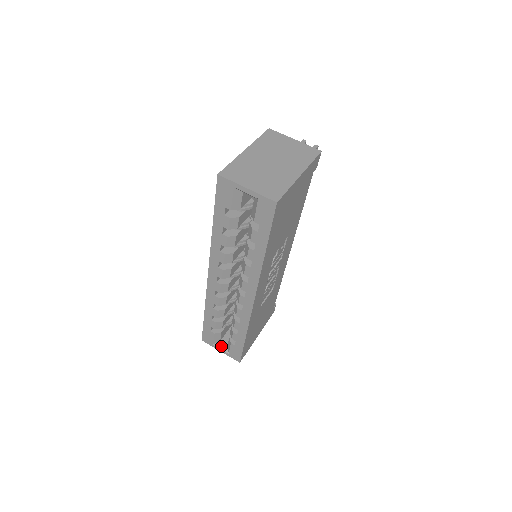
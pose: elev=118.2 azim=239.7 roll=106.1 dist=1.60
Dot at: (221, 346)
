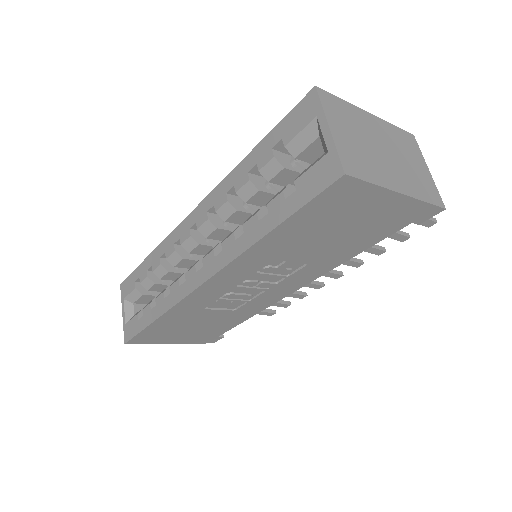
Dot at: (128, 309)
